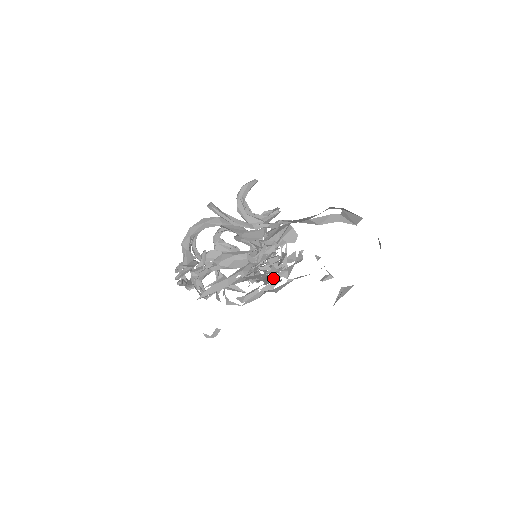
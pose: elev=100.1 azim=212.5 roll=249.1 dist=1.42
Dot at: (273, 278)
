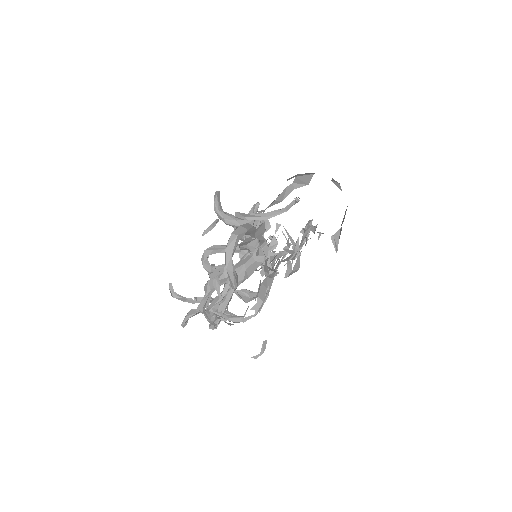
Dot at: (287, 261)
